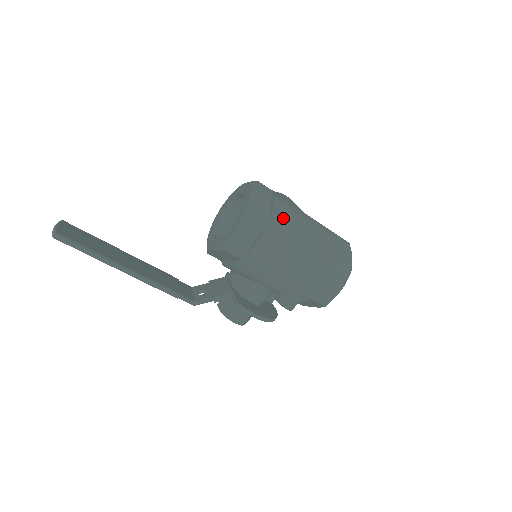
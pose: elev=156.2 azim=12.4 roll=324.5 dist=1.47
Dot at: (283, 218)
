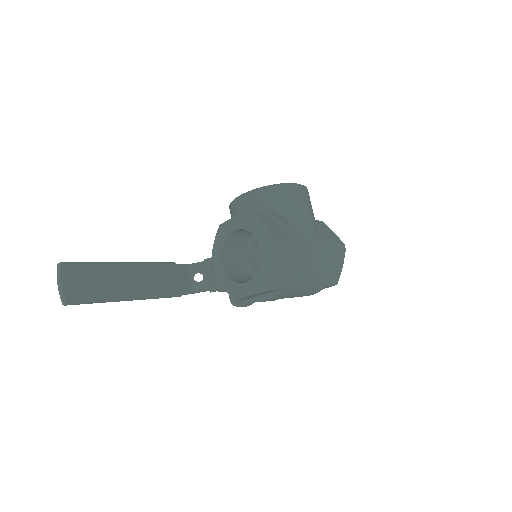
Dot at: (296, 280)
